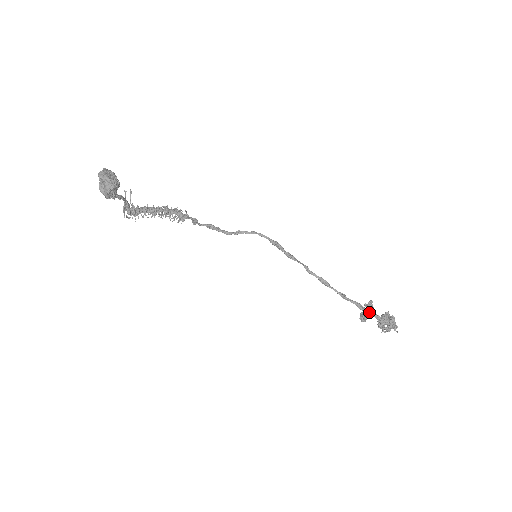
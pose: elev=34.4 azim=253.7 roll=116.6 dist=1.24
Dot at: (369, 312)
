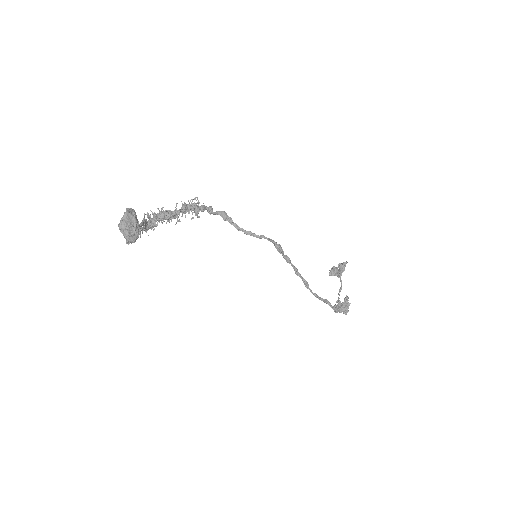
Dot at: (331, 306)
